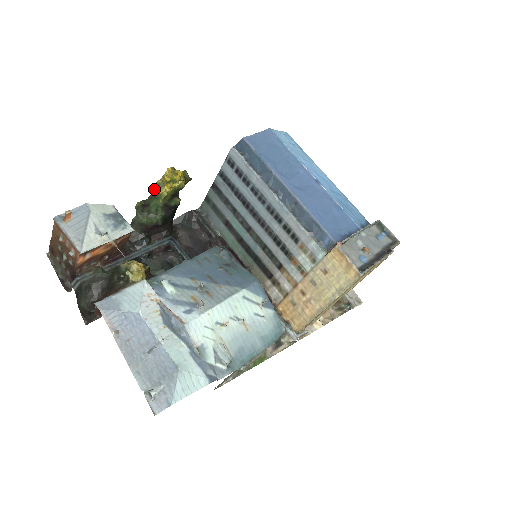
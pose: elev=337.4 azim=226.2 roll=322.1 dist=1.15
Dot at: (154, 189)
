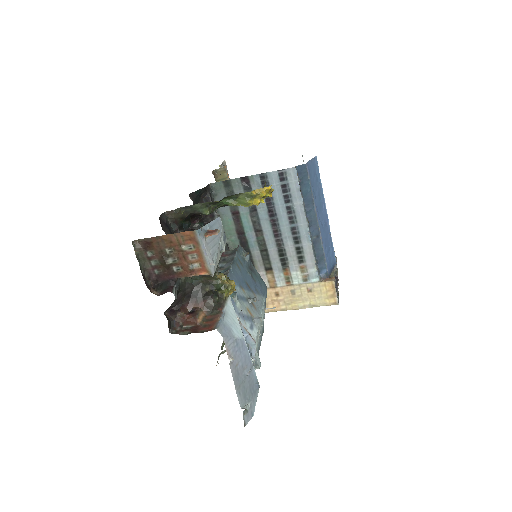
Dot at: (240, 193)
